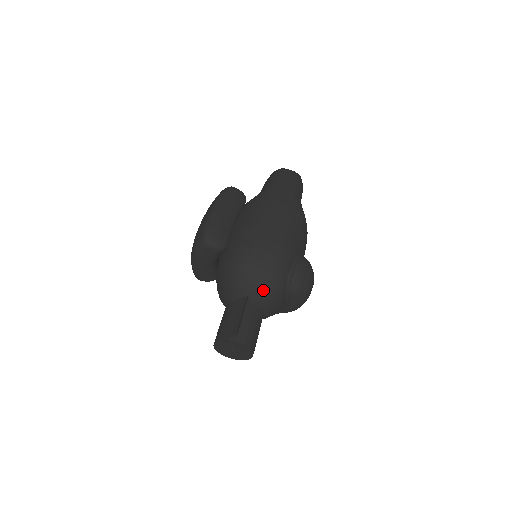
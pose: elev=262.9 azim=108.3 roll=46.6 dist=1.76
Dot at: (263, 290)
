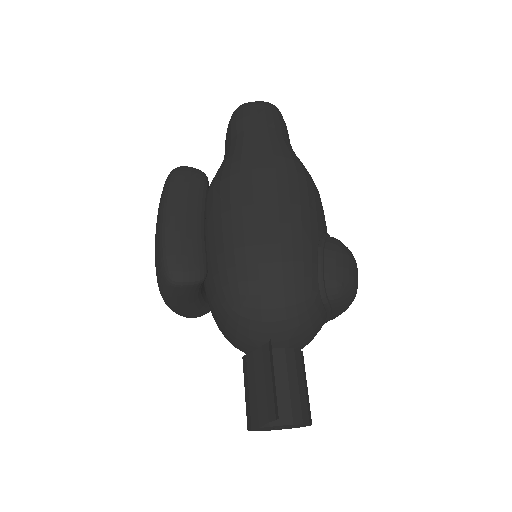
Dot at: (289, 323)
